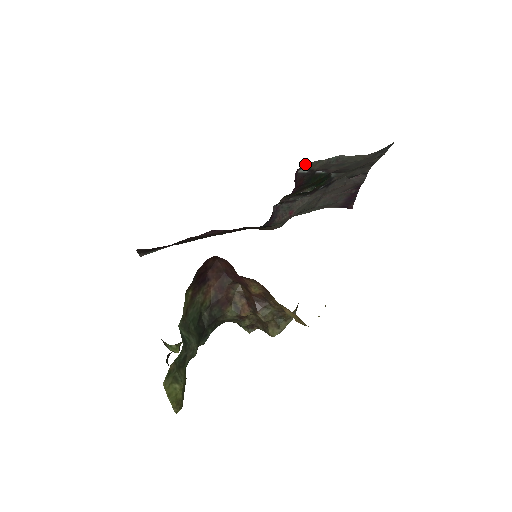
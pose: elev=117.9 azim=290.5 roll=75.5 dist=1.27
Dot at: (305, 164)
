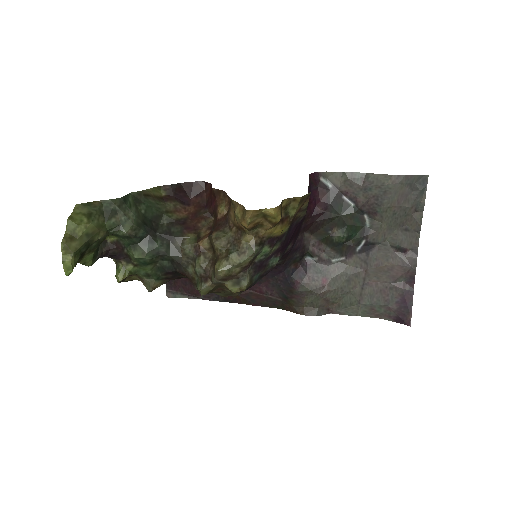
Dot at: (328, 172)
